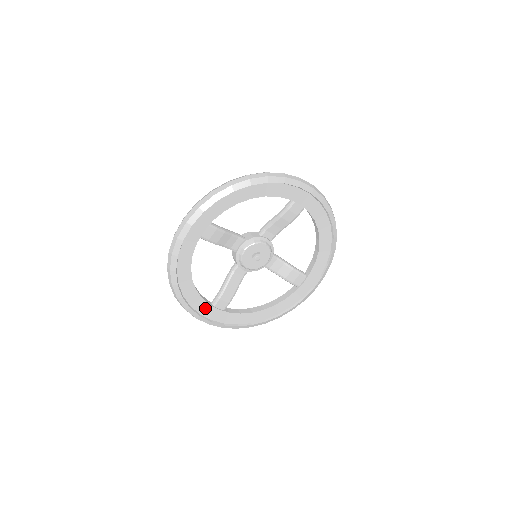
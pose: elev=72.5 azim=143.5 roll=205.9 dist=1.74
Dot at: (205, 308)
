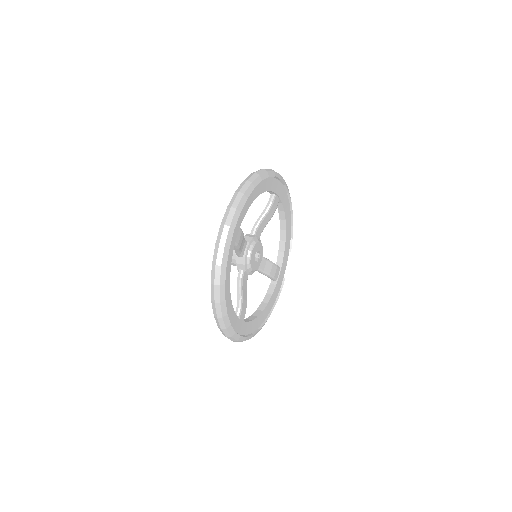
Dot at: (236, 323)
